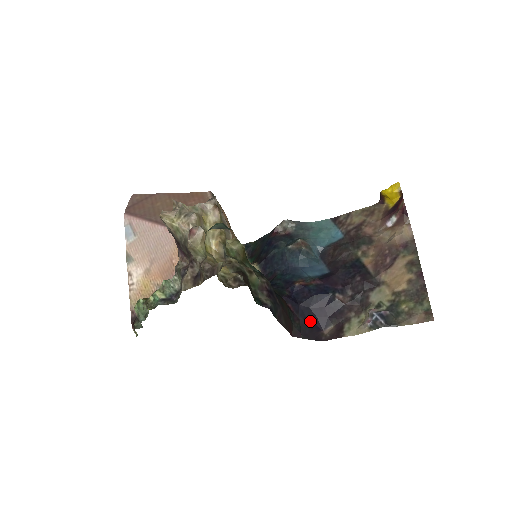
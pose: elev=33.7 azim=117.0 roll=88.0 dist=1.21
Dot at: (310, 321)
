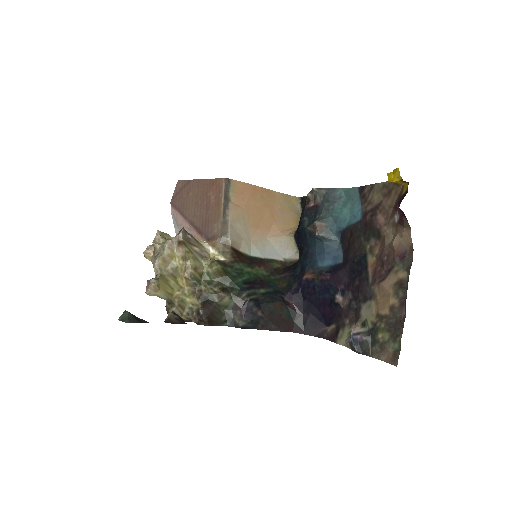
Dot at: (314, 317)
